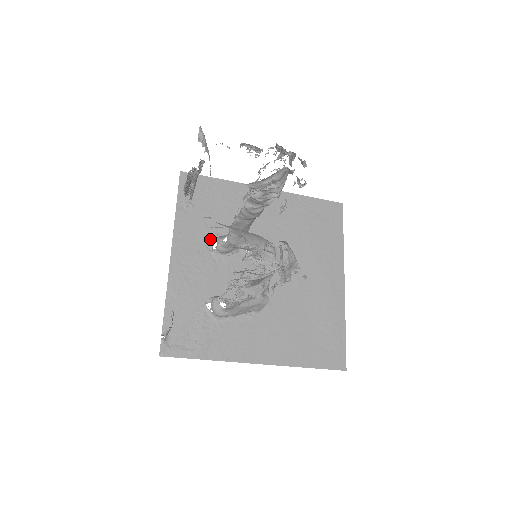
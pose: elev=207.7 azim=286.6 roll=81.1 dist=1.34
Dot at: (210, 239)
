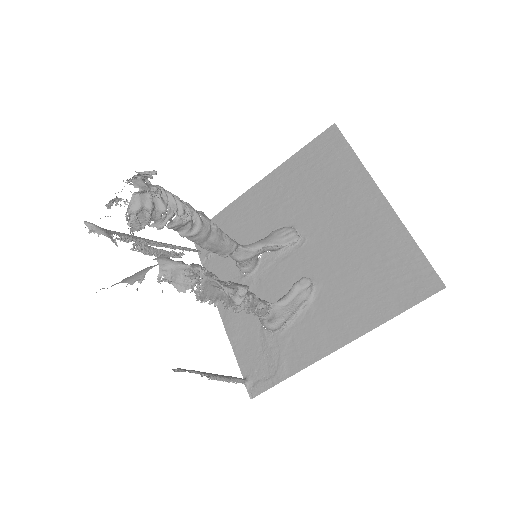
Dot at: occluded
